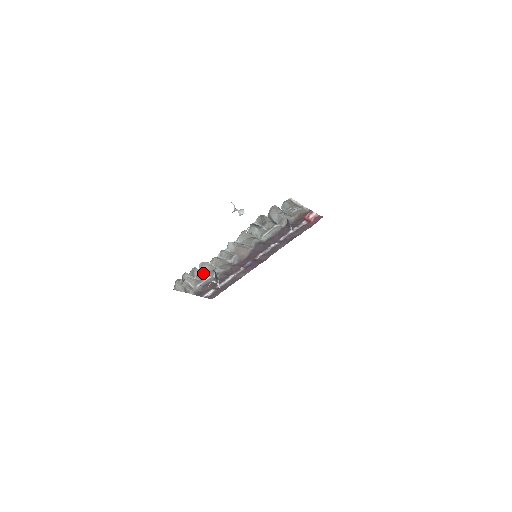
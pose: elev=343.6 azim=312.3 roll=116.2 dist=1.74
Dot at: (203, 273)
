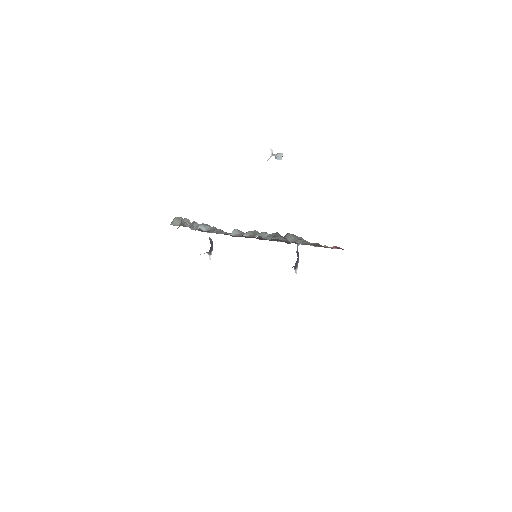
Dot at: occluded
